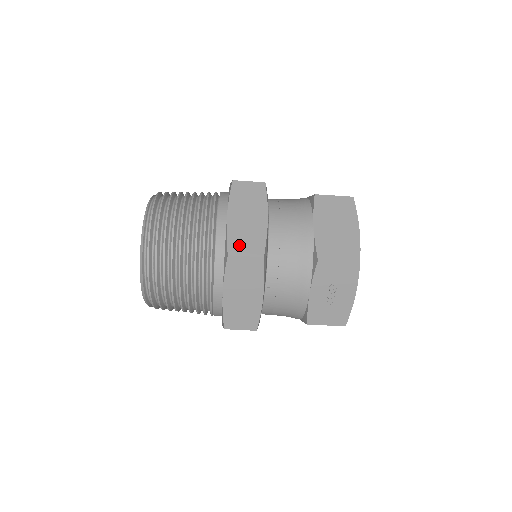
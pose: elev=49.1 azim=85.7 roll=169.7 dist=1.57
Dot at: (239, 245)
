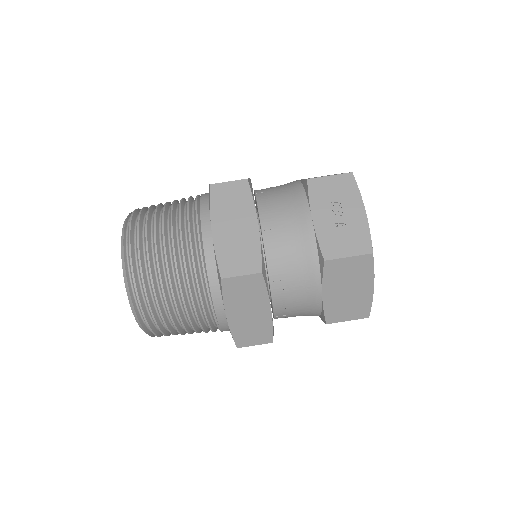
Dot at: occluded
